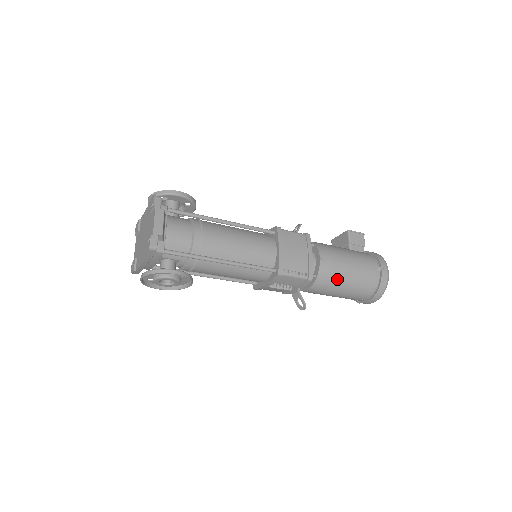
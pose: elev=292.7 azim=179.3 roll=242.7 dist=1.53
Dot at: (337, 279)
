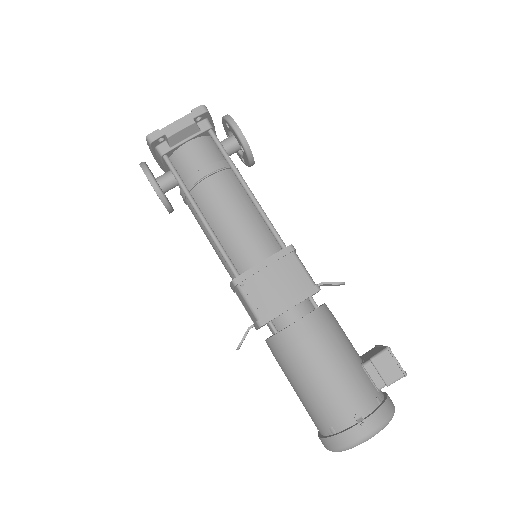
Dot at: (295, 364)
